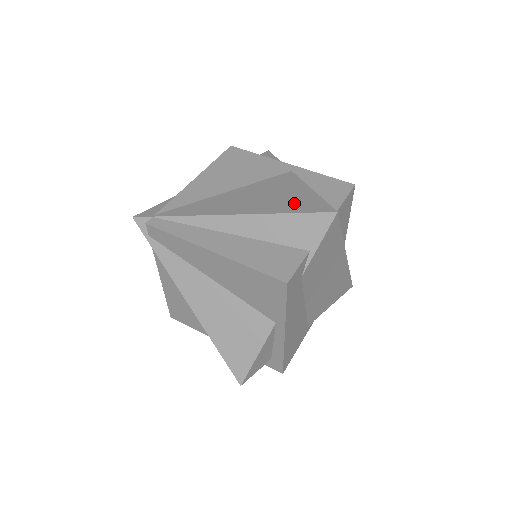
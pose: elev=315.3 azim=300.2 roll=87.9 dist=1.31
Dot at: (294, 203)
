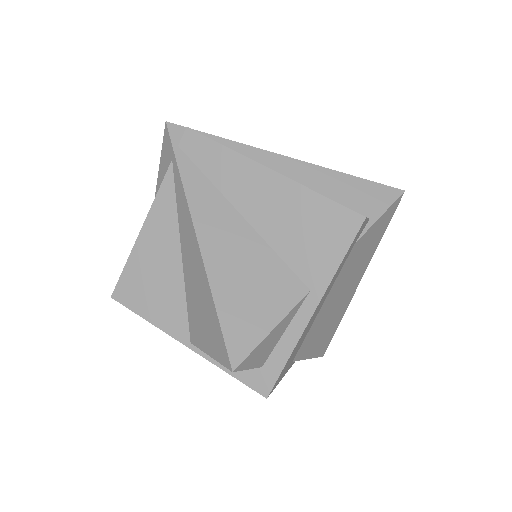
Dot at: occluded
